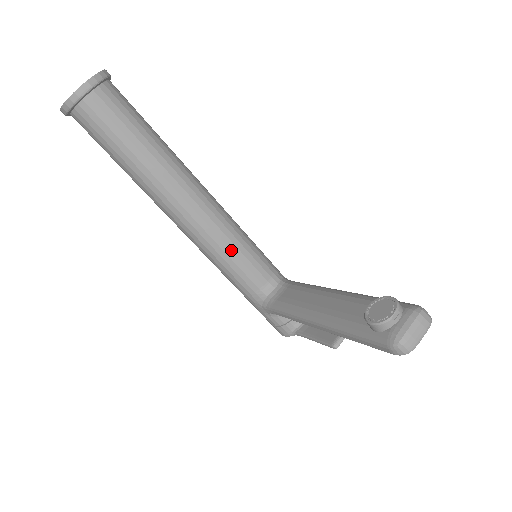
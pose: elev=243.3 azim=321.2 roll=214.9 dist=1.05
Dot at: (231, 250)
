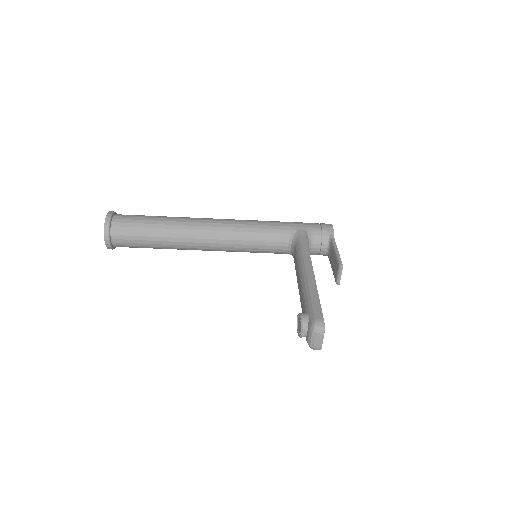
Dot at: (246, 248)
